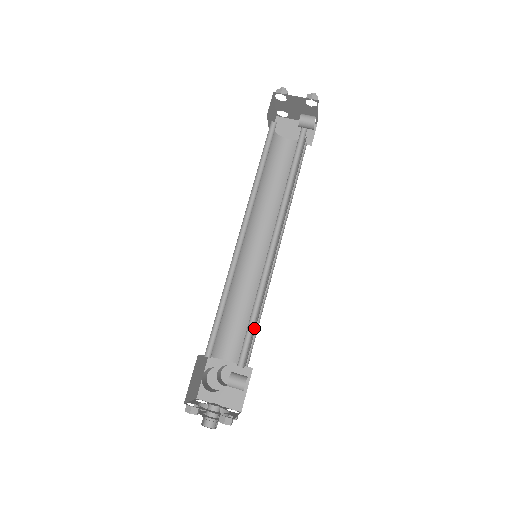
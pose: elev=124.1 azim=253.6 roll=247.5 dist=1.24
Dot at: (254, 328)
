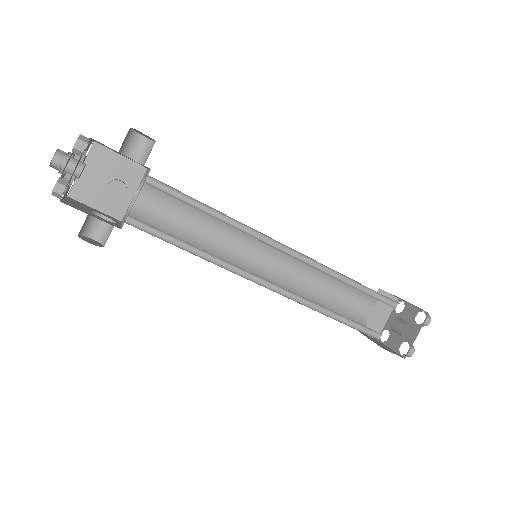
Dot at: occluded
